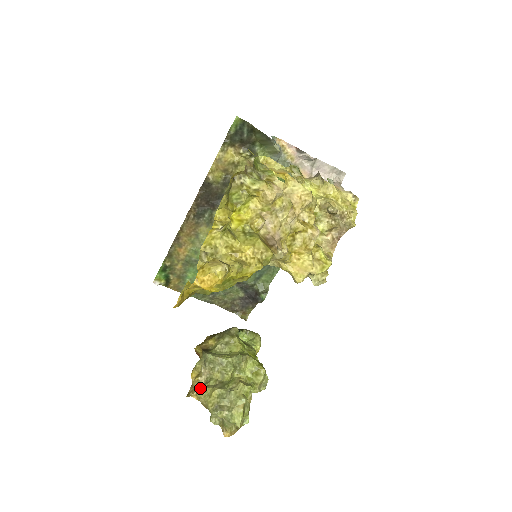
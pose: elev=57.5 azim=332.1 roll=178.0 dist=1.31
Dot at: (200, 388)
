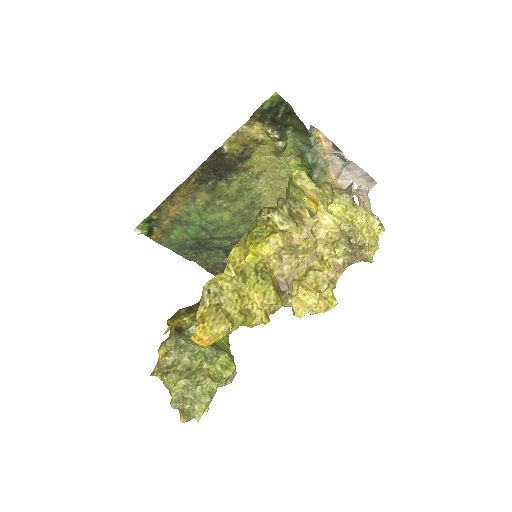
Dot at: (166, 371)
